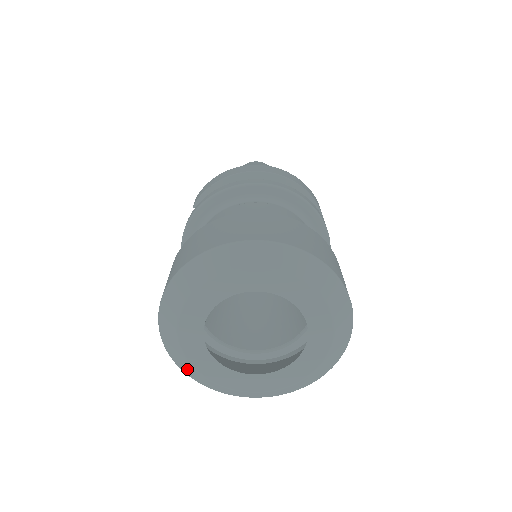
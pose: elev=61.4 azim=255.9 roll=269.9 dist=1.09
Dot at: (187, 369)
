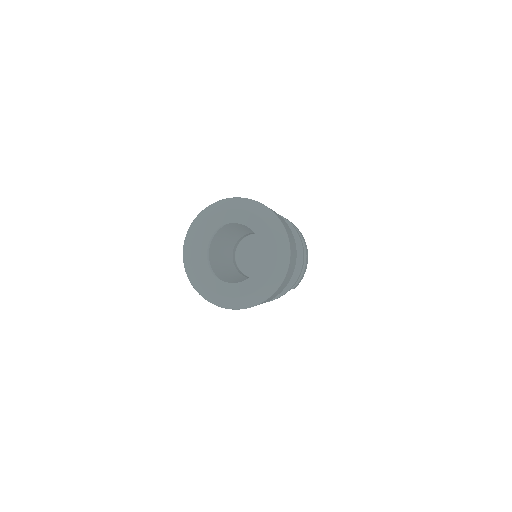
Dot at: (188, 242)
